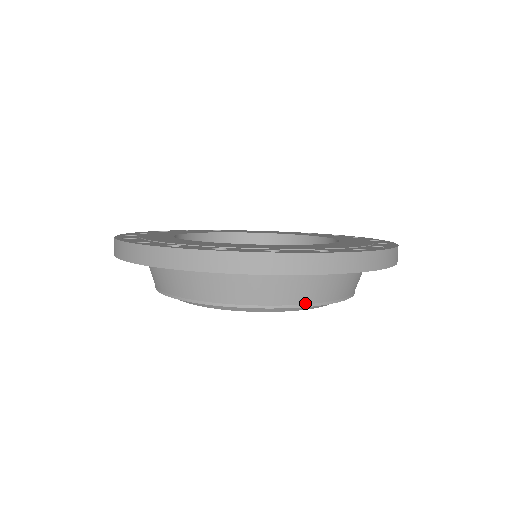
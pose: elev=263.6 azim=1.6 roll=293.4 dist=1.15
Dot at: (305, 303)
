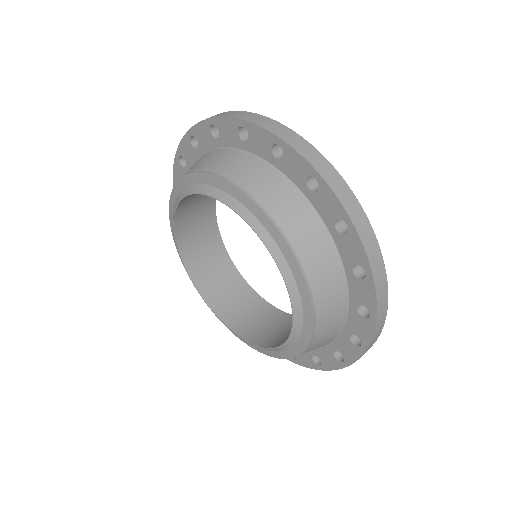
Dot at: (297, 253)
